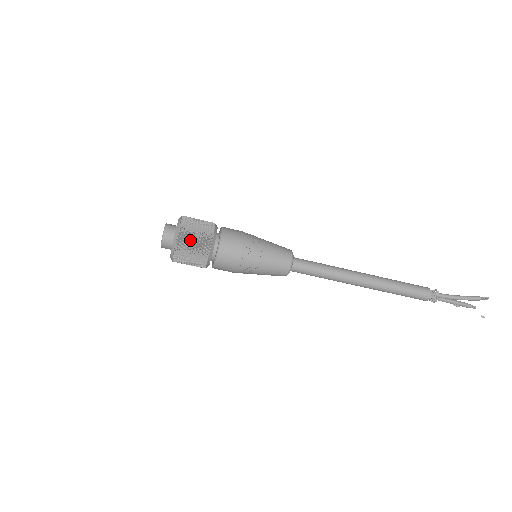
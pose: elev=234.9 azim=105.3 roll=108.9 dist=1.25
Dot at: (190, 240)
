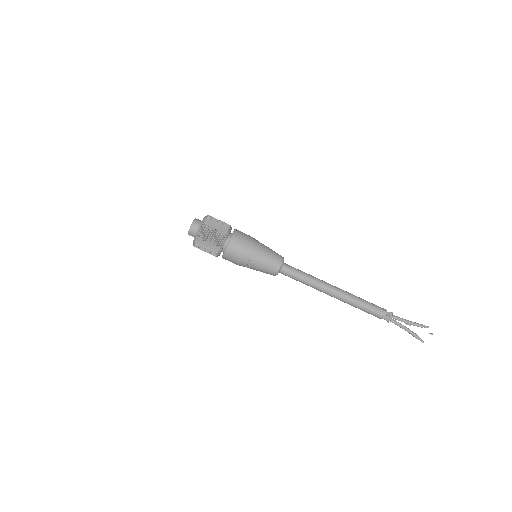
Dot at: (216, 220)
